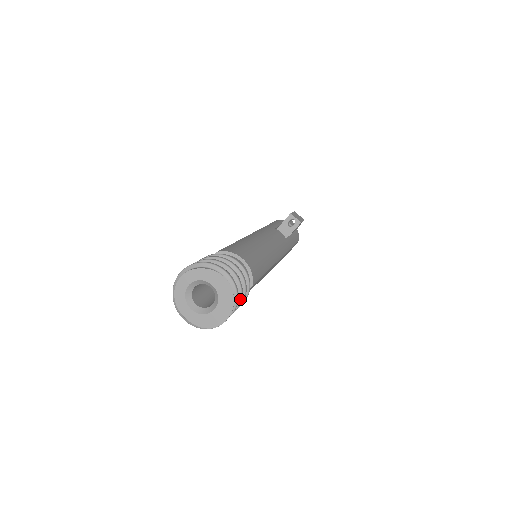
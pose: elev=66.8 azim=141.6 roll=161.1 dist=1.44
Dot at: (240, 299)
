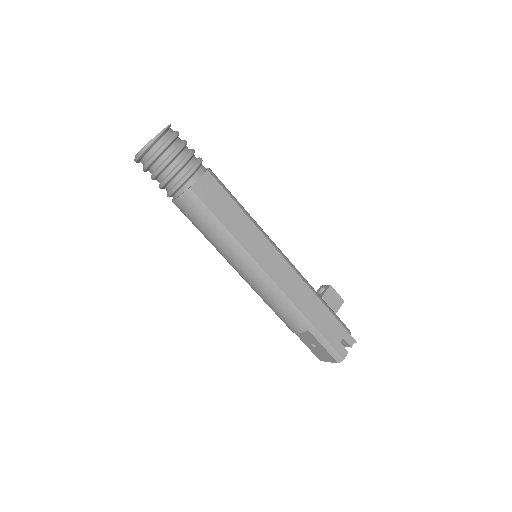
Dot at: (182, 144)
